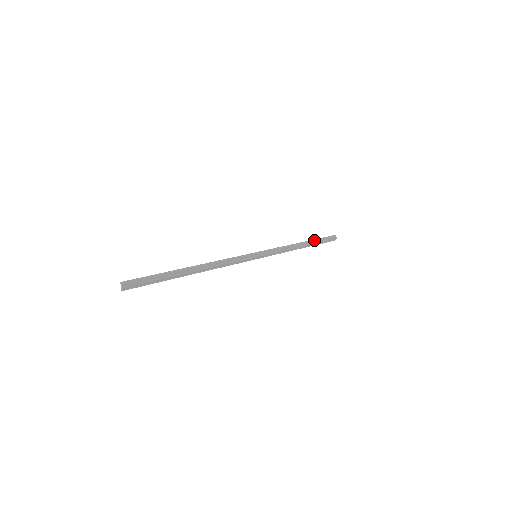
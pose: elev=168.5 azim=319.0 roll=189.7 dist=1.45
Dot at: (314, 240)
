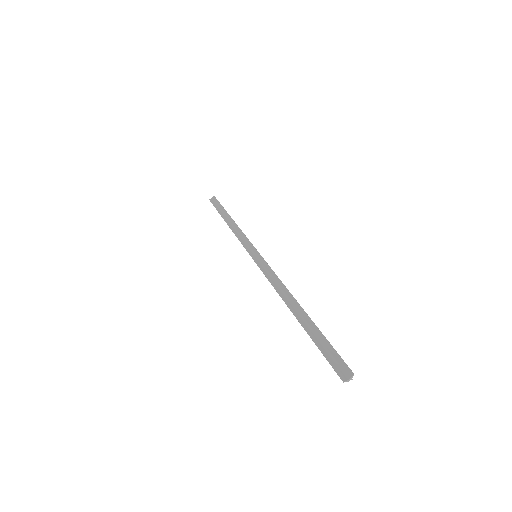
Dot at: (225, 210)
